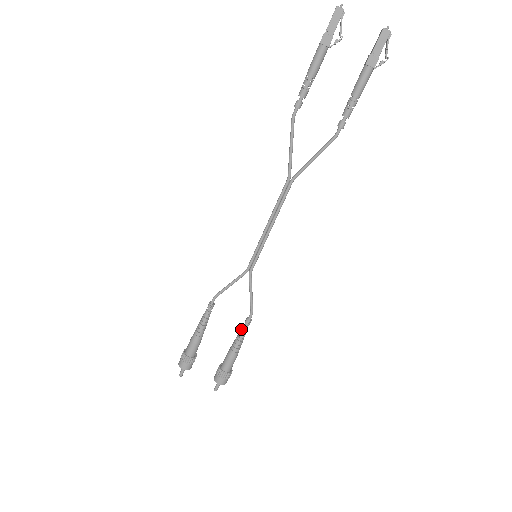
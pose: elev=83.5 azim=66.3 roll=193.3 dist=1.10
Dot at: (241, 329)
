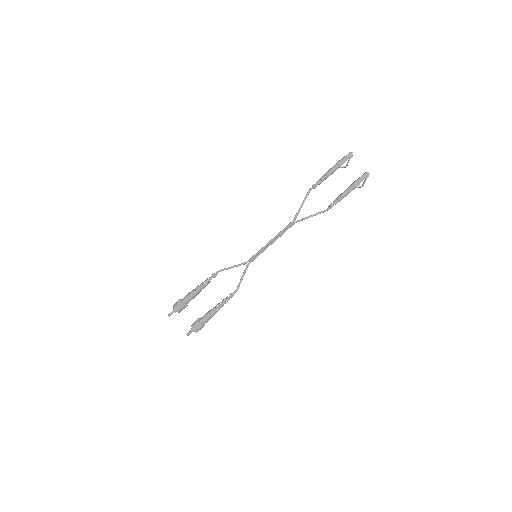
Dot at: (225, 298)
